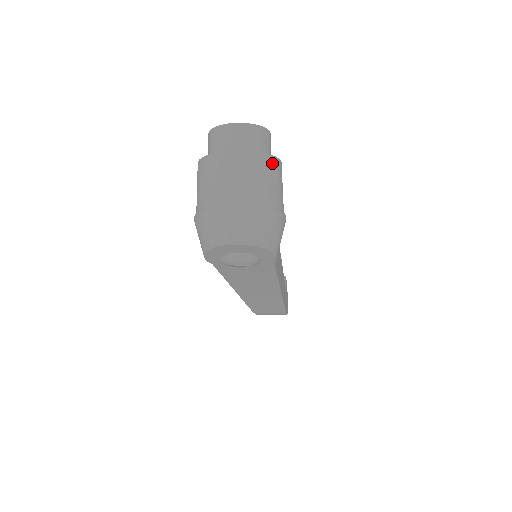
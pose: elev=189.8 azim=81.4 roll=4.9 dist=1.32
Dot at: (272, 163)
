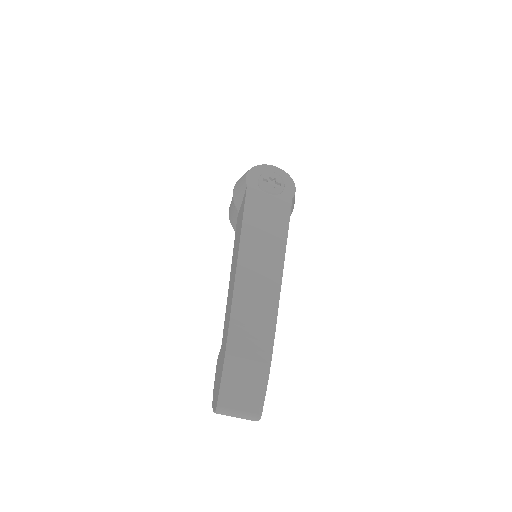
Dot at: occluded
